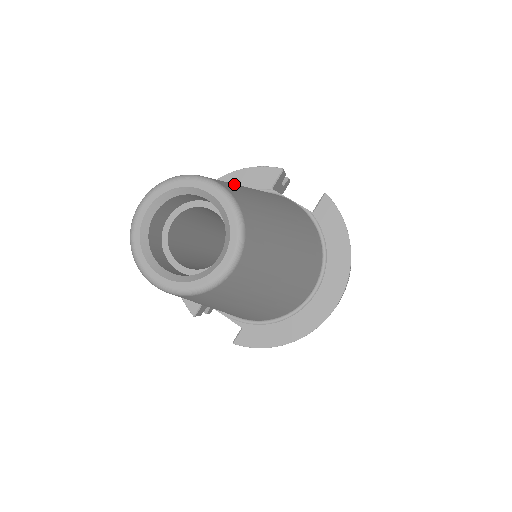
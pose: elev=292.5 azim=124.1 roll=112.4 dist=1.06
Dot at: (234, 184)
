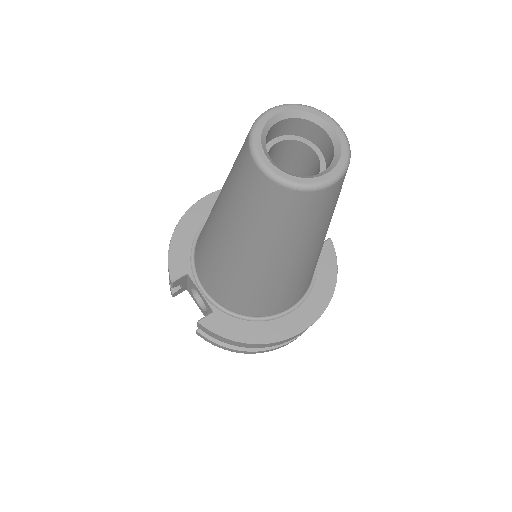
Dot at: occluded
